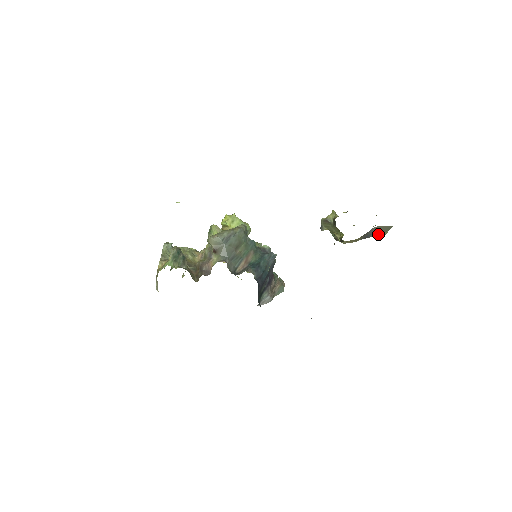
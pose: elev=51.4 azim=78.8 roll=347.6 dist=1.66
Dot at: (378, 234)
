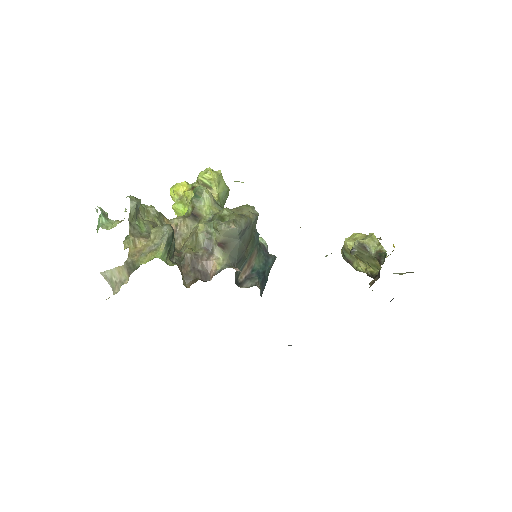
Dot at: occluded
